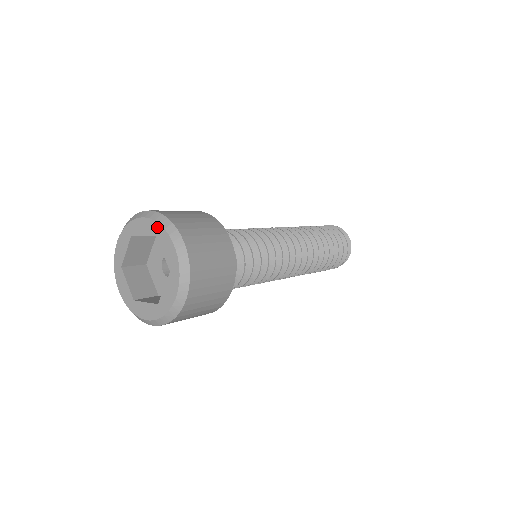
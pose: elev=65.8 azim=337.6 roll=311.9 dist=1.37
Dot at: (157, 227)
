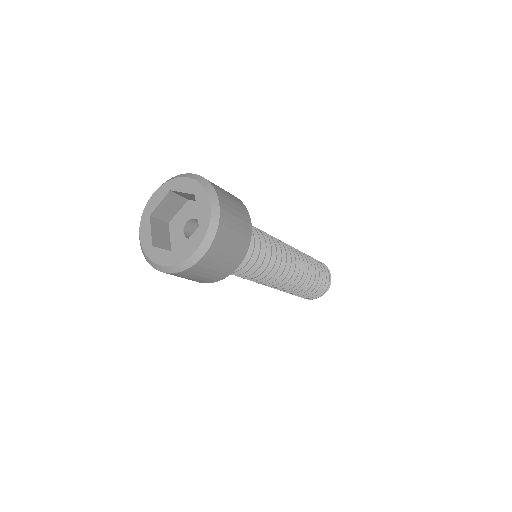
Dot at: (168, 184)
